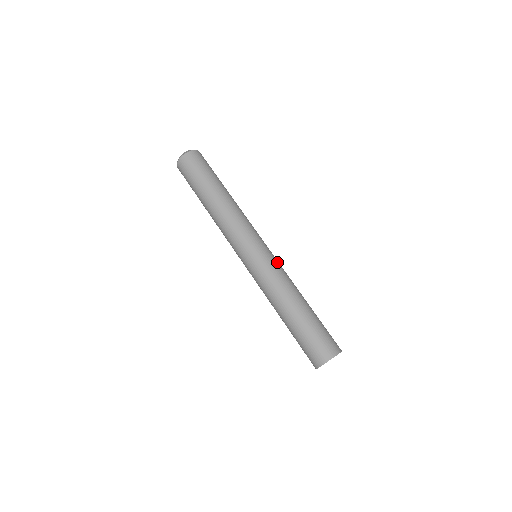
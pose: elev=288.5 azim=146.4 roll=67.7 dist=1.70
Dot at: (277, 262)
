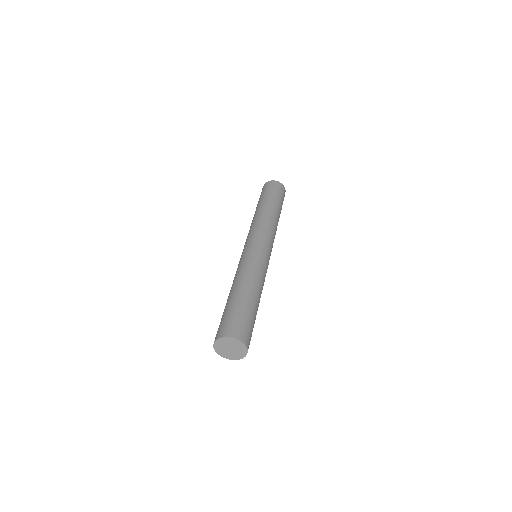
Dot at: (267, 266)
